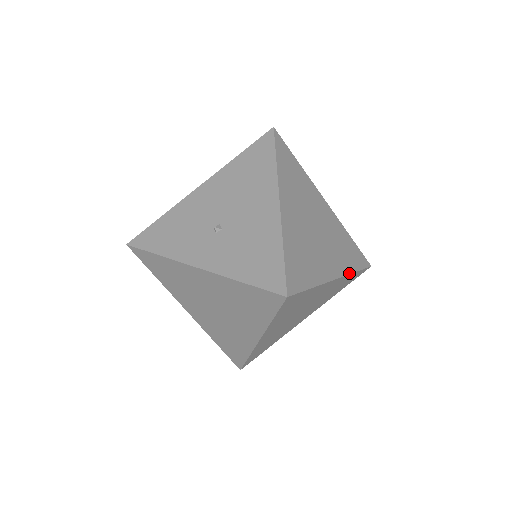
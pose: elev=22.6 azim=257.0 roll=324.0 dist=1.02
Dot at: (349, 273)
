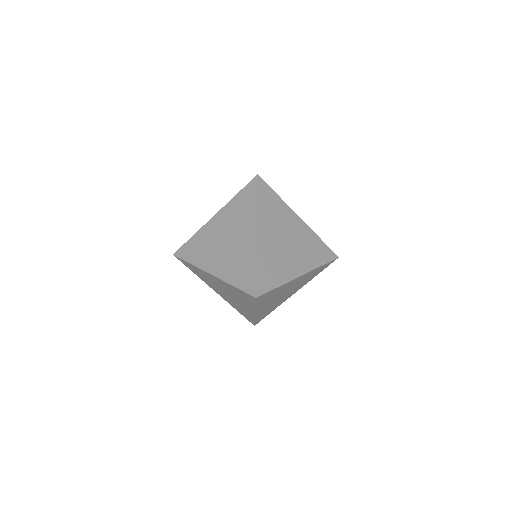
Dot at: (314, 269)
